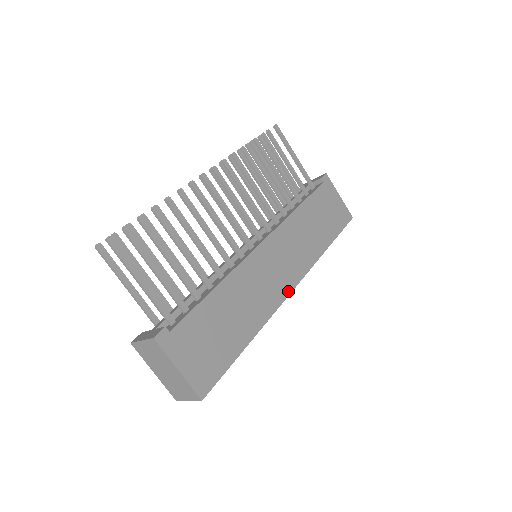
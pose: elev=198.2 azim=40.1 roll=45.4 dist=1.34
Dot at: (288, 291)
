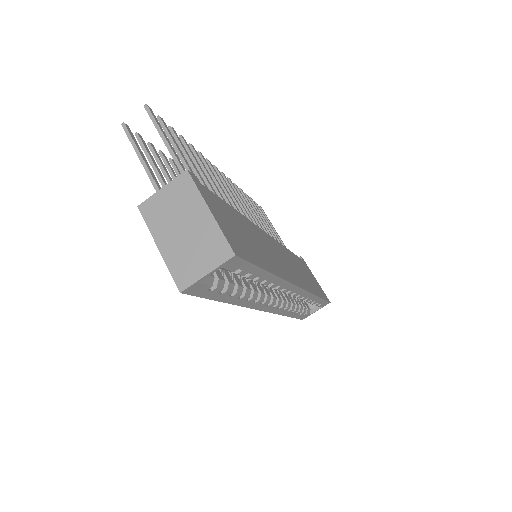
Dot at: (295, 283)
